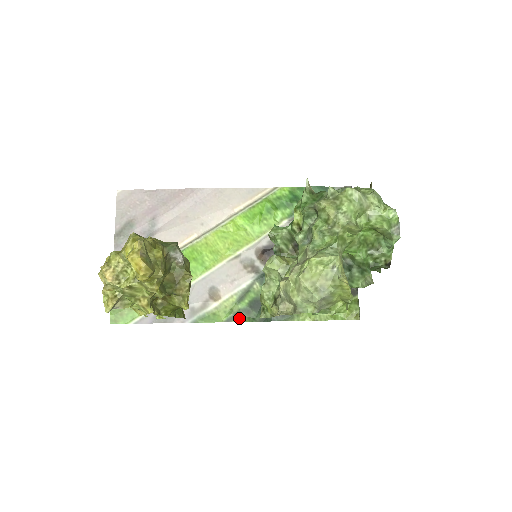
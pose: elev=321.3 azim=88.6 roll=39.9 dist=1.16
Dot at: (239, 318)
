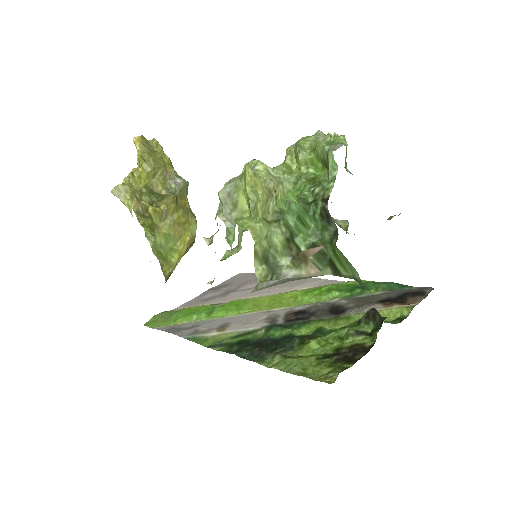
Dot at: (220, 348)
